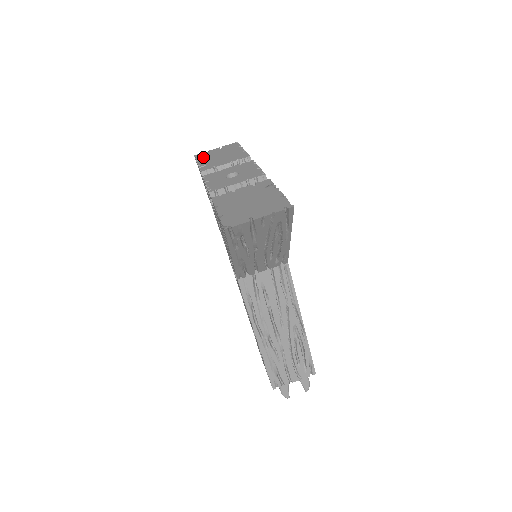
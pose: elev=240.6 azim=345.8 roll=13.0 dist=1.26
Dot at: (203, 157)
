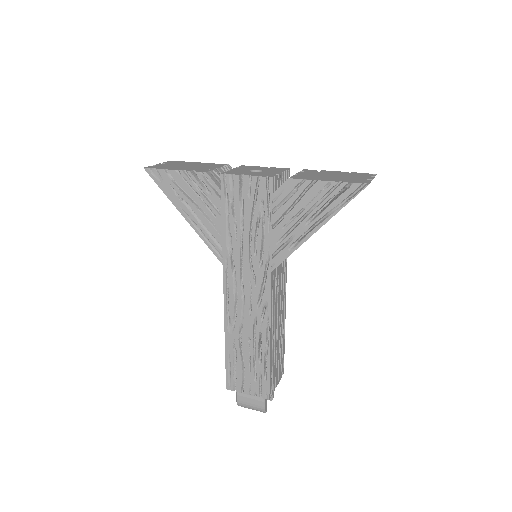
Dot at: (166, 167)
